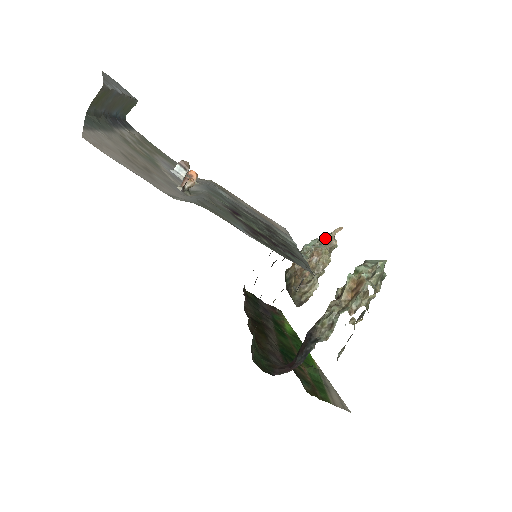
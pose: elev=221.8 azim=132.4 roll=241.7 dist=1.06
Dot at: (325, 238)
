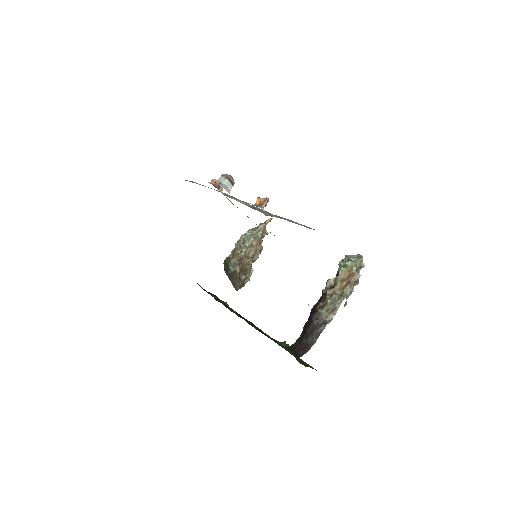
Dot at: (259, 229)
